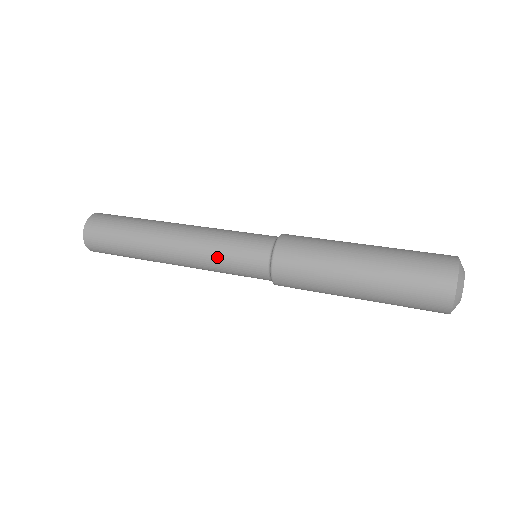
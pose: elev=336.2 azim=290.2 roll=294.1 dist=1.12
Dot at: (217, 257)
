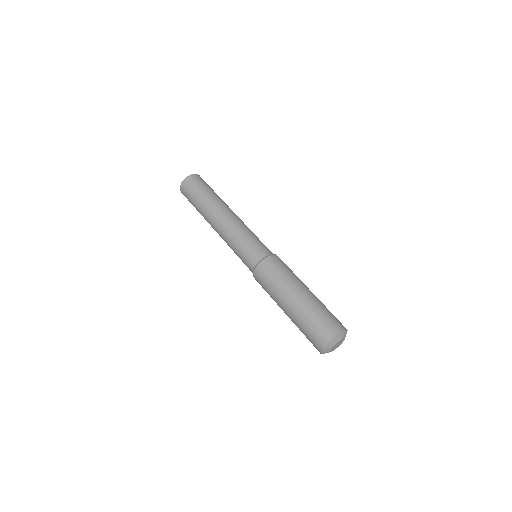
Dot at: occluded
